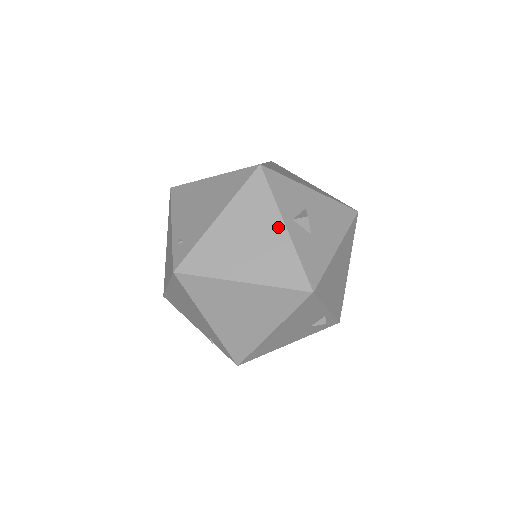
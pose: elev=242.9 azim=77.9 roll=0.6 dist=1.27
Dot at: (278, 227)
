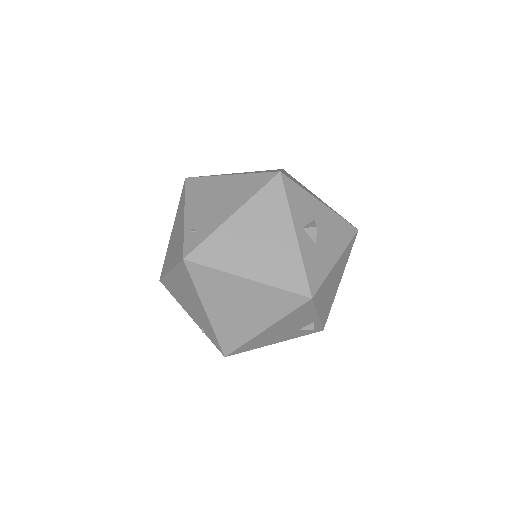
Dot at: (288, 233)
